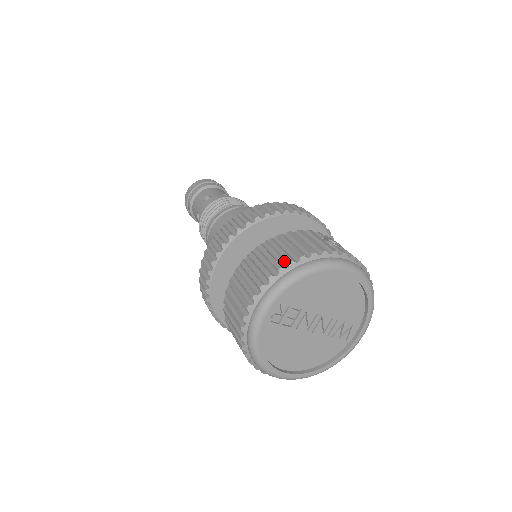
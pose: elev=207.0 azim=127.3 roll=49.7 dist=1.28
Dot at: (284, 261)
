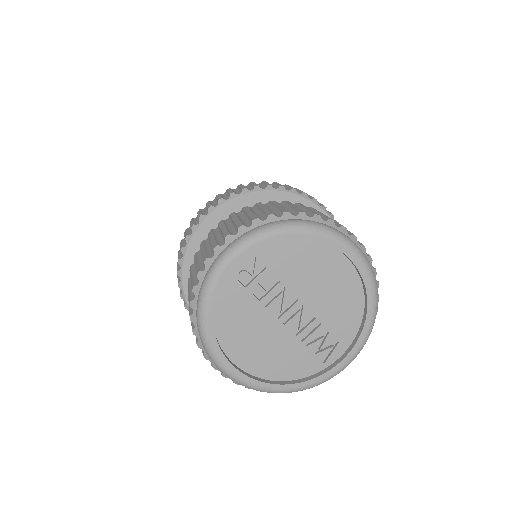
Dot at: (279, 212)
